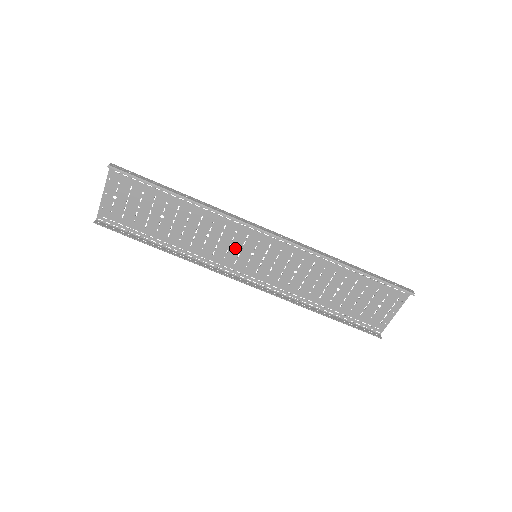
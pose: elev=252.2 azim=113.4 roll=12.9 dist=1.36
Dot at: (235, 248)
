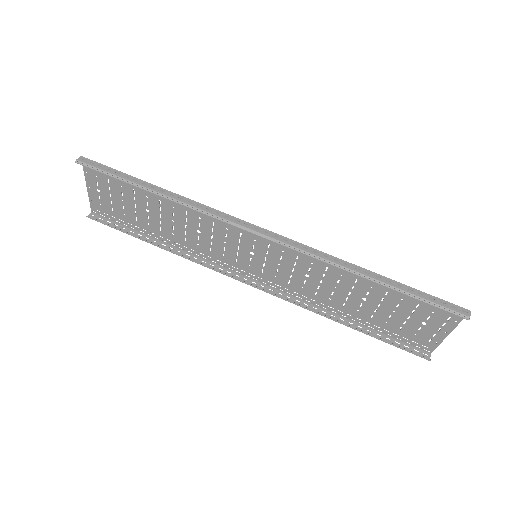
Dot at: (231, 246)
